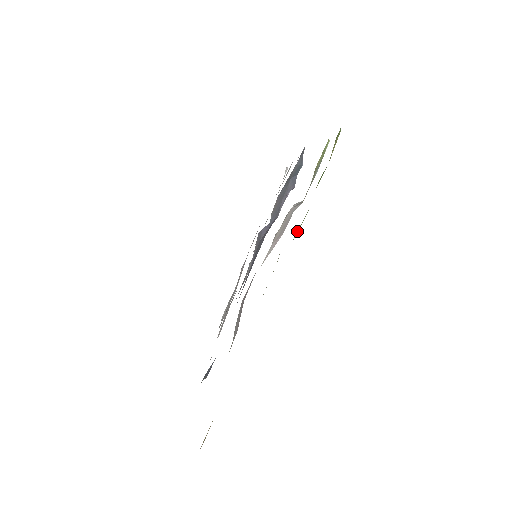
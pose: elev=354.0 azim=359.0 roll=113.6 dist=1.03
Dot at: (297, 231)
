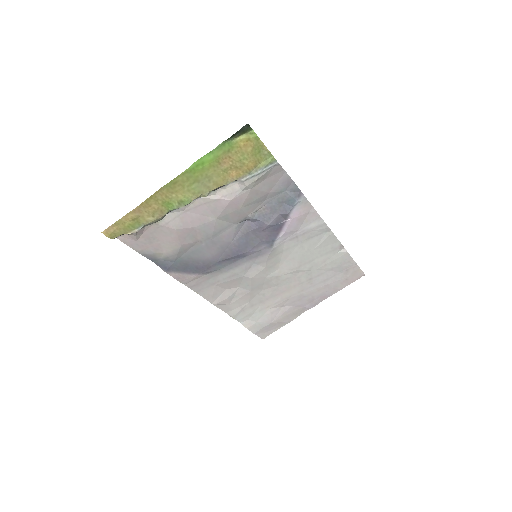
Dot at: (200, 161)
